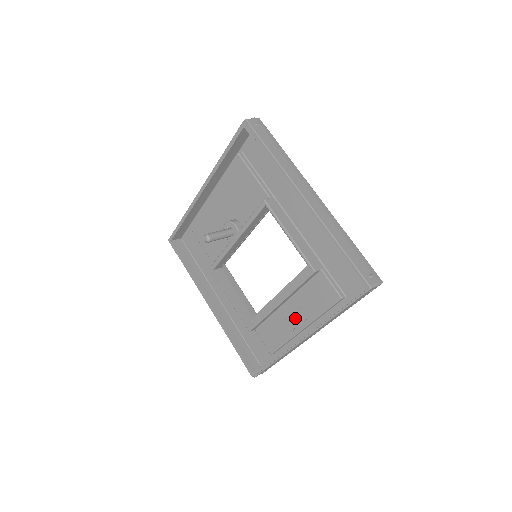
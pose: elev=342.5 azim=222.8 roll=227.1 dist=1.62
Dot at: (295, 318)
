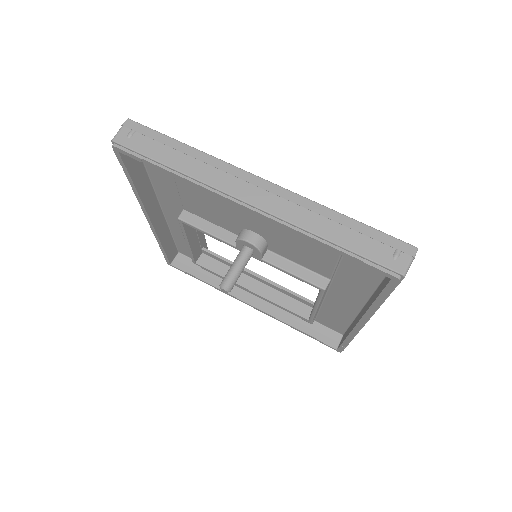
Dot at: occluded
